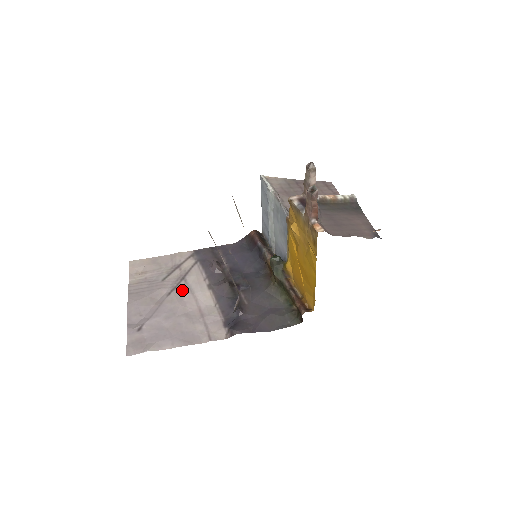
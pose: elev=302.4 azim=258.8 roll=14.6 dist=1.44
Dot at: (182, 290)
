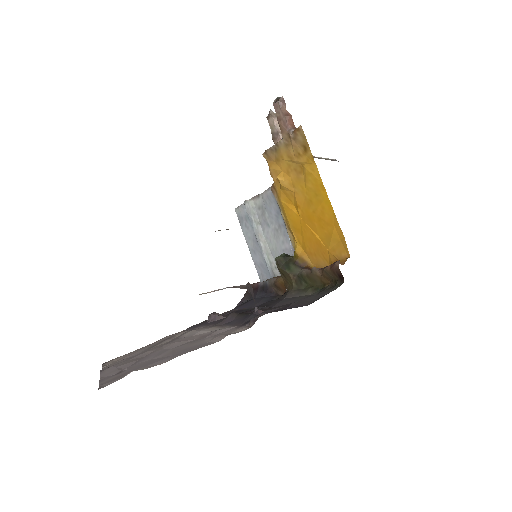
Dot at: (176, 340)
